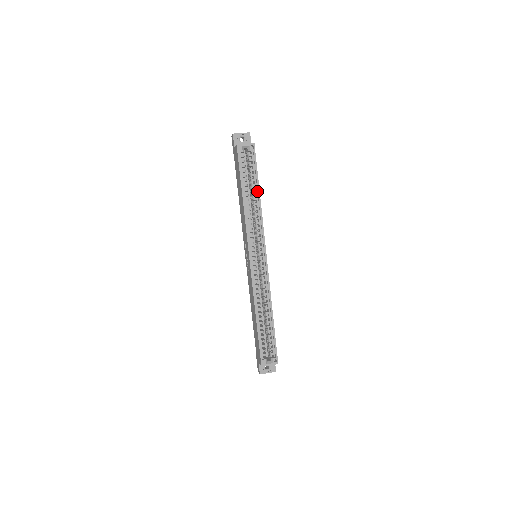
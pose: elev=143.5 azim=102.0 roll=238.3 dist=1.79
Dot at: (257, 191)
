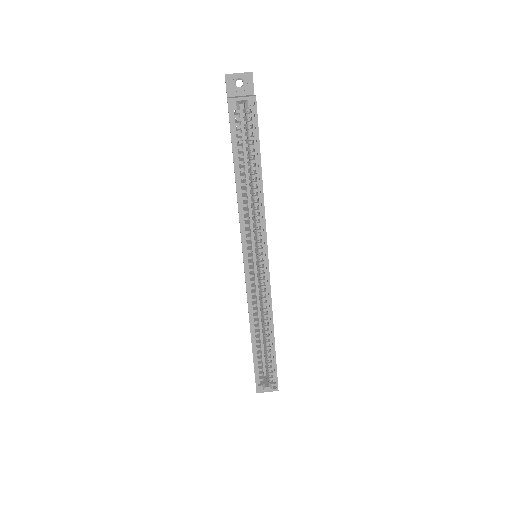
Dot at: (258, 171)
